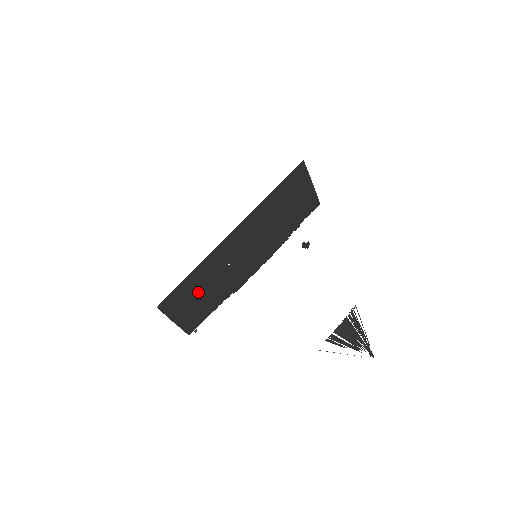
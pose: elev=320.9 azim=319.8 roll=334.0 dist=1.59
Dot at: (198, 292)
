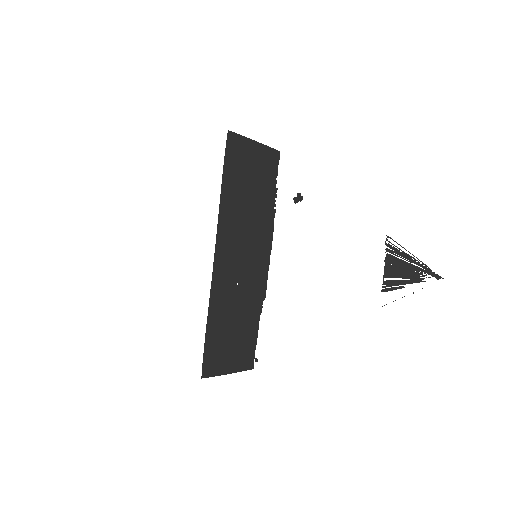
Dot at: (229, 331)
